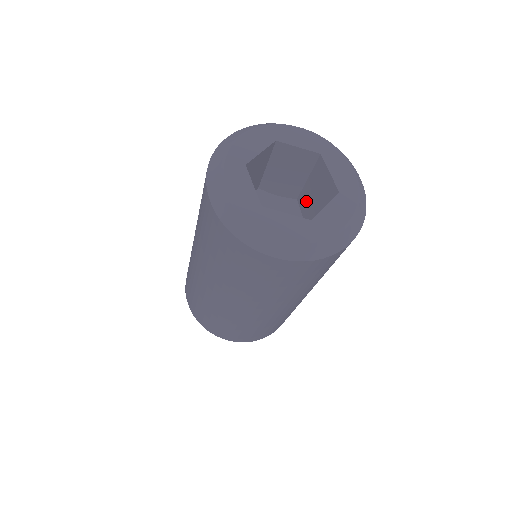
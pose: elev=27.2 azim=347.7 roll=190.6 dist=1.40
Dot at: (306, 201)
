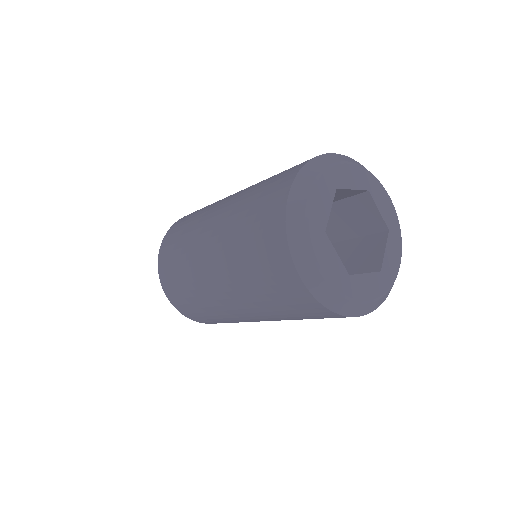
Dot at: (339, 252)
